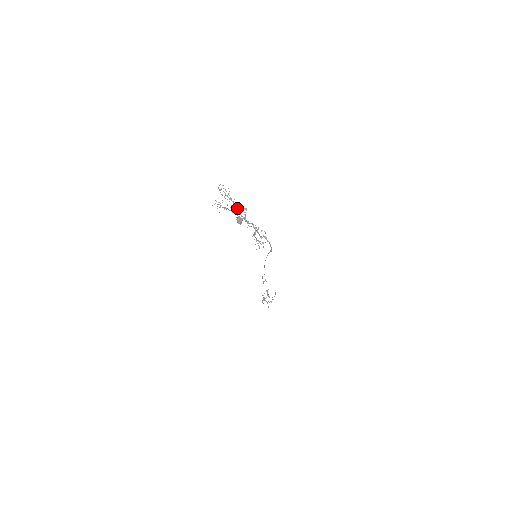
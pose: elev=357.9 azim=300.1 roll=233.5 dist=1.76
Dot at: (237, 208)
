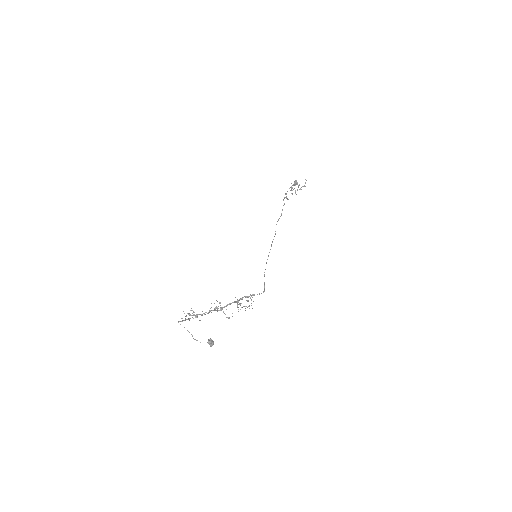
Dot at: (208, 313)
